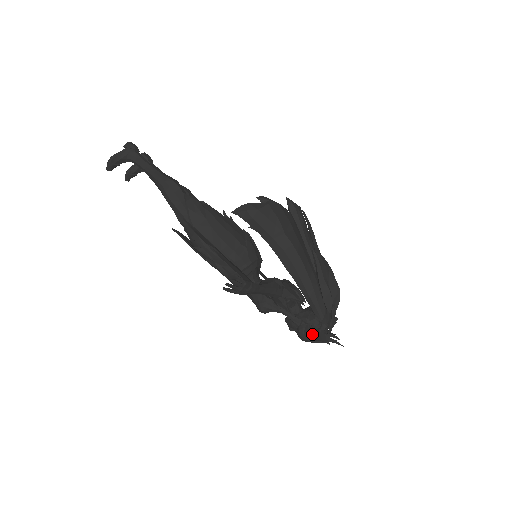
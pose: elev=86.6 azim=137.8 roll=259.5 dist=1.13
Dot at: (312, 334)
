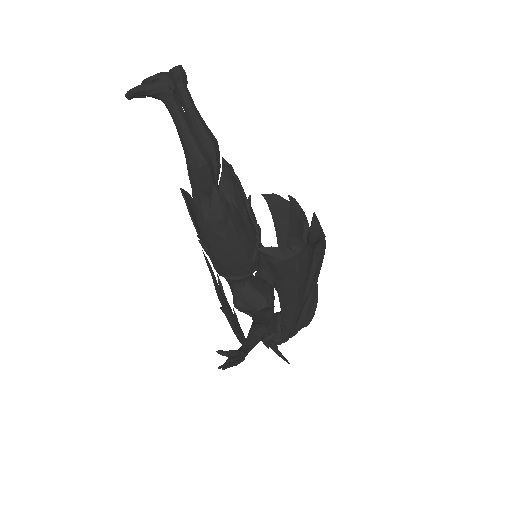
Dot at: (270, 343)
